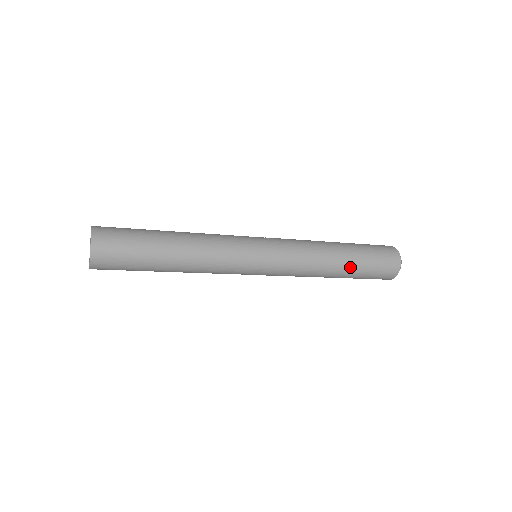
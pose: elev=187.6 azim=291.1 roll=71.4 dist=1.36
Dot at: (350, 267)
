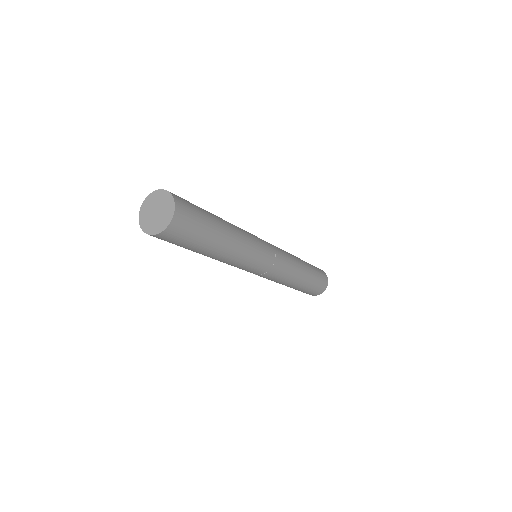
Dot at: (306, 282)
